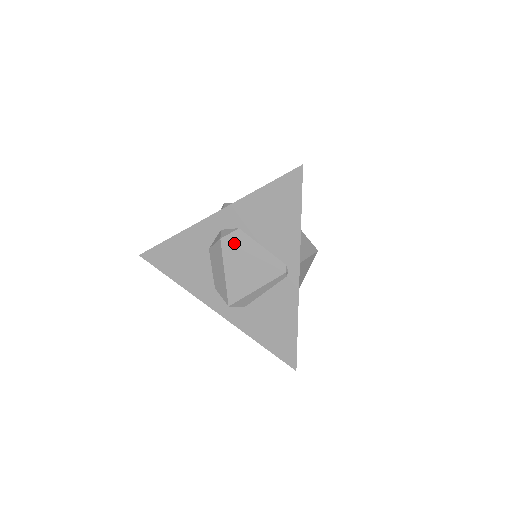
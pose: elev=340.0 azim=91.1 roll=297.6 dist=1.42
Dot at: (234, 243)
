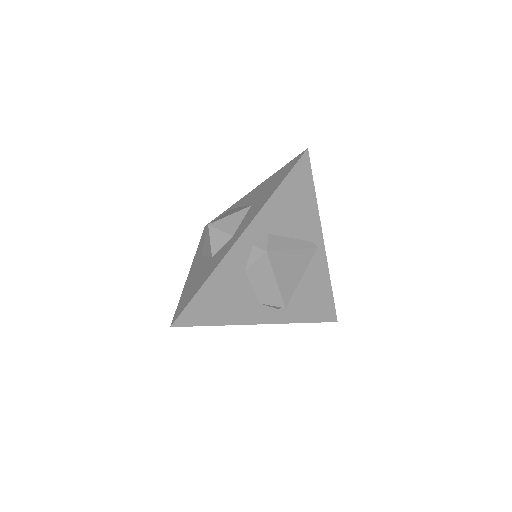
Dot at: (277, 249)
